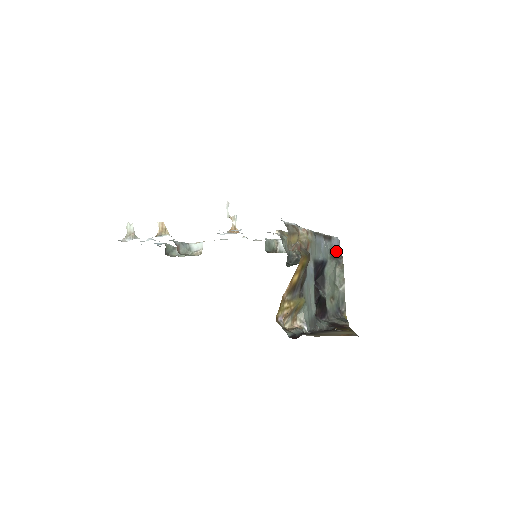
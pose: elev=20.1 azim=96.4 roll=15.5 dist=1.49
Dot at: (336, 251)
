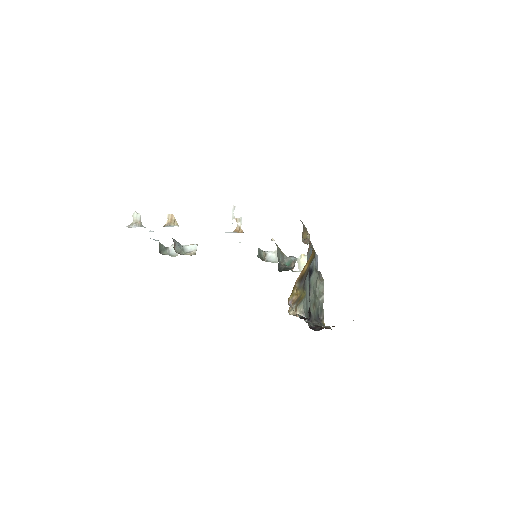
Dot at: (316, 267)
